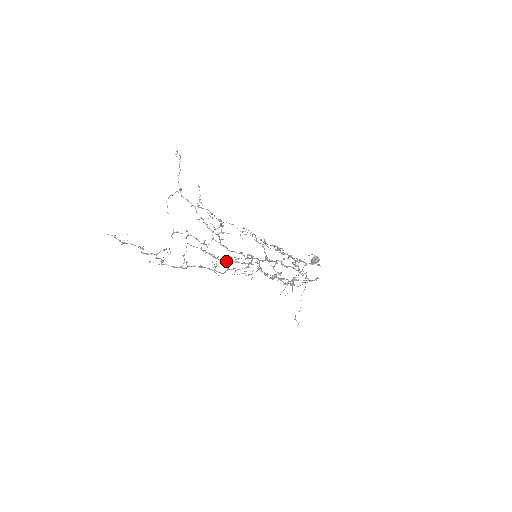
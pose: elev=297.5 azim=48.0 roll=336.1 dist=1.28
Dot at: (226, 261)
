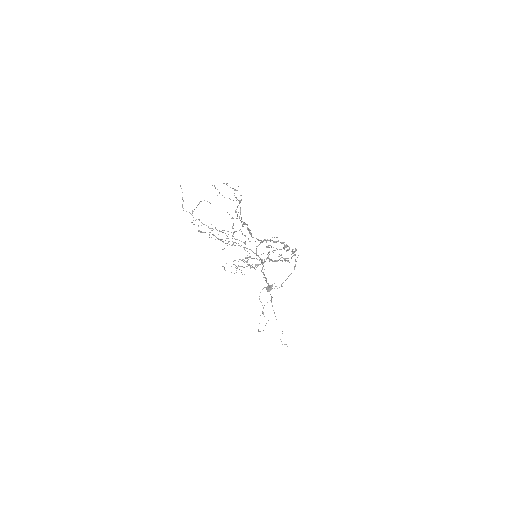
Dot at: occluded
